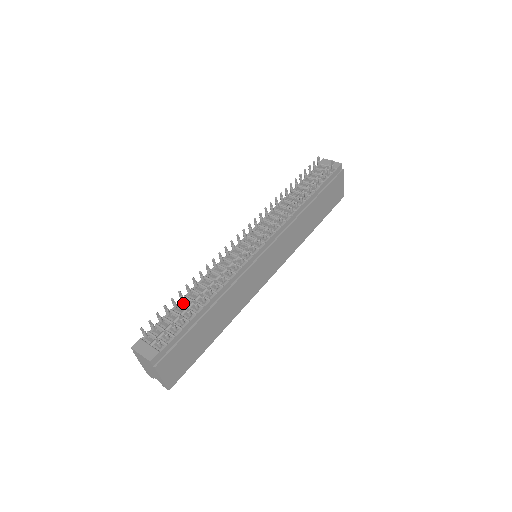
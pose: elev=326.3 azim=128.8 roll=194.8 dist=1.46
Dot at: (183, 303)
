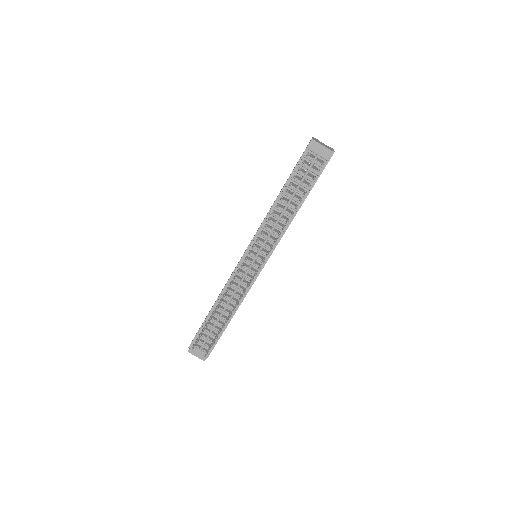
Dot at: (212, 319)
